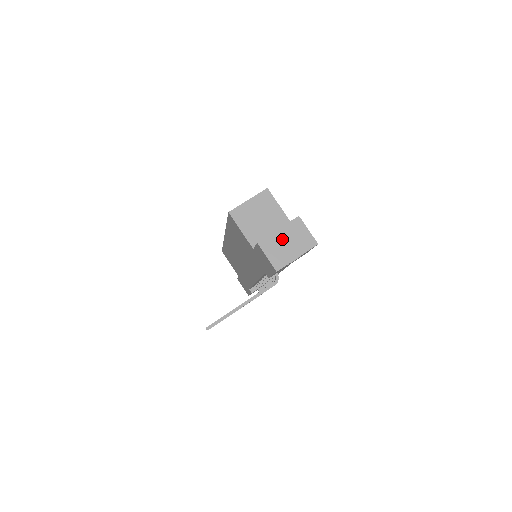
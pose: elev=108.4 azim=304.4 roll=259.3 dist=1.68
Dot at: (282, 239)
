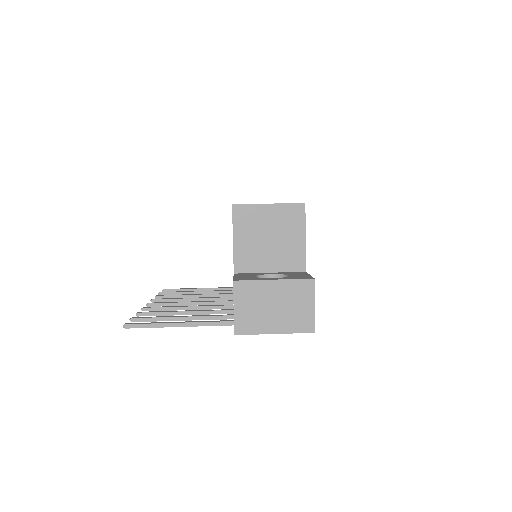
Dot at: (270, 296)
